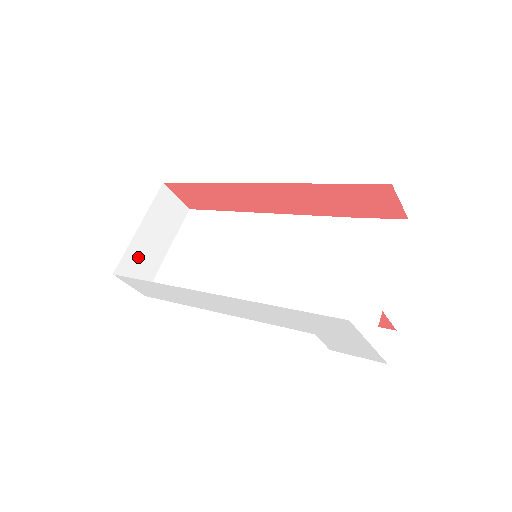
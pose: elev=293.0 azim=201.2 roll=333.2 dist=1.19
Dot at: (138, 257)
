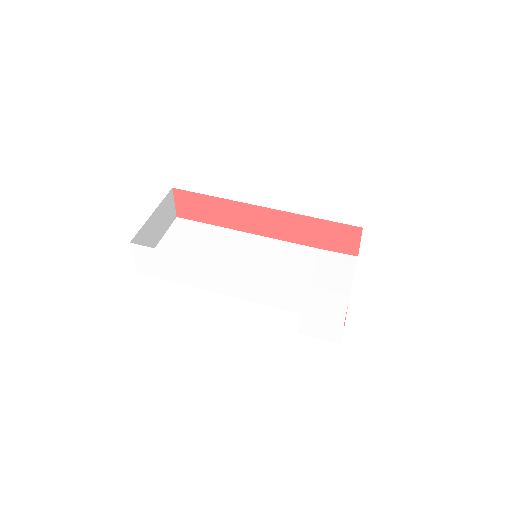
Dot at: (144, 237)
